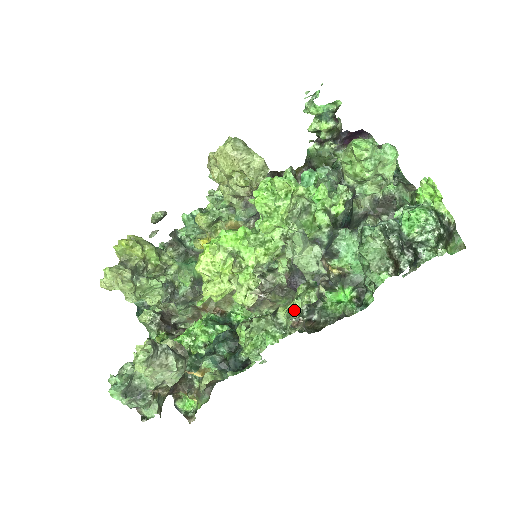
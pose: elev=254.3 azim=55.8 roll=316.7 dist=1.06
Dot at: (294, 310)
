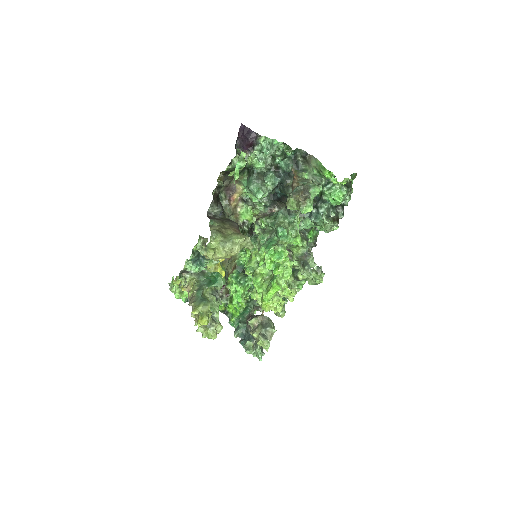
Dot at: (316, 283)
